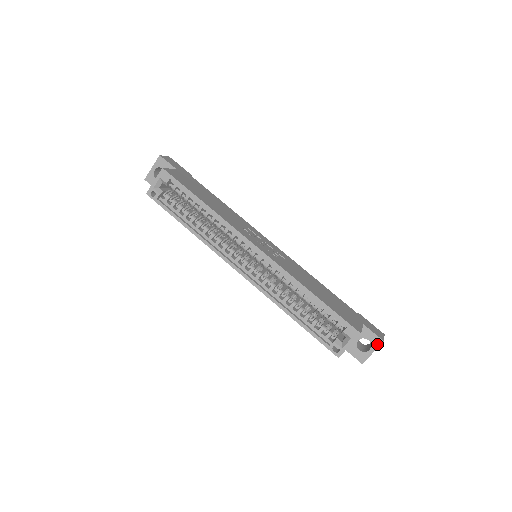
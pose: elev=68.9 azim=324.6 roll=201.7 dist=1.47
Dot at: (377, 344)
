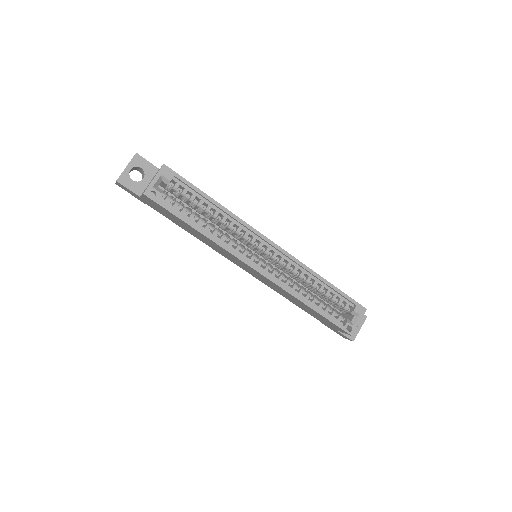
Dot at: (363, 320)
